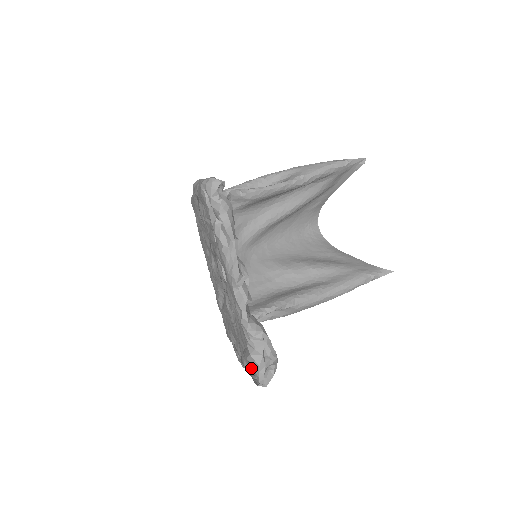
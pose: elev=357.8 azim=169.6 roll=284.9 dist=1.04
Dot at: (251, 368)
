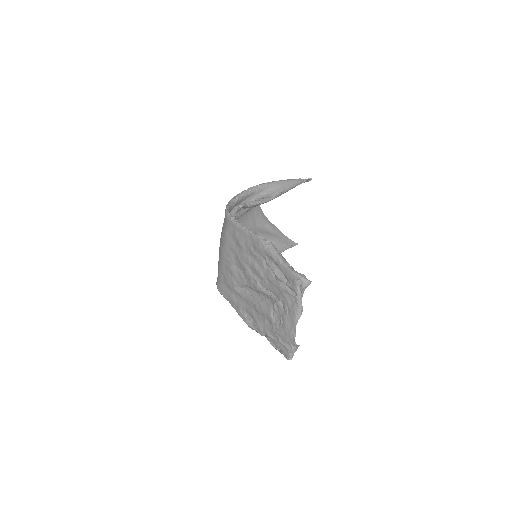
Dot at: (284, 351)
